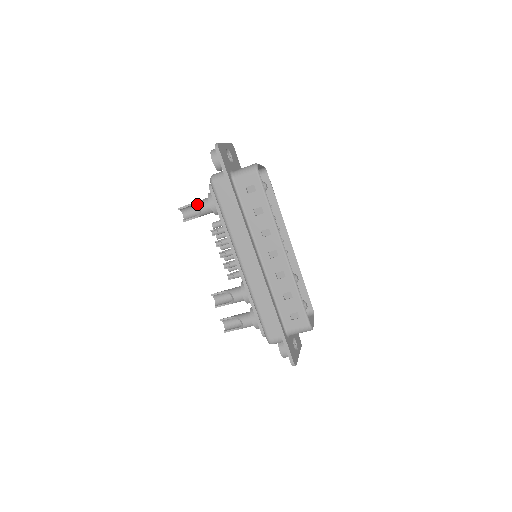
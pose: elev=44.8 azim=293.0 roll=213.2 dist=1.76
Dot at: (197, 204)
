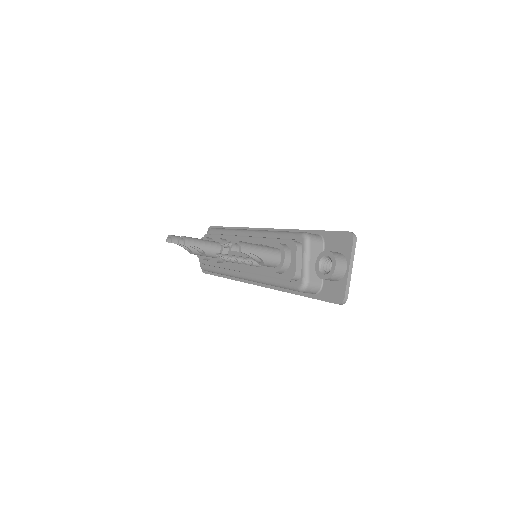
Dot at: (263, 263)
